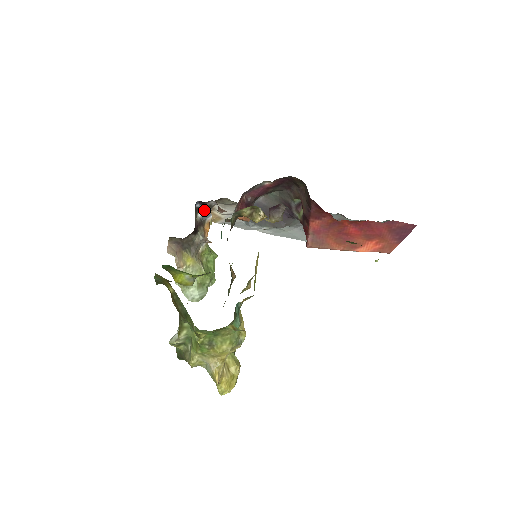
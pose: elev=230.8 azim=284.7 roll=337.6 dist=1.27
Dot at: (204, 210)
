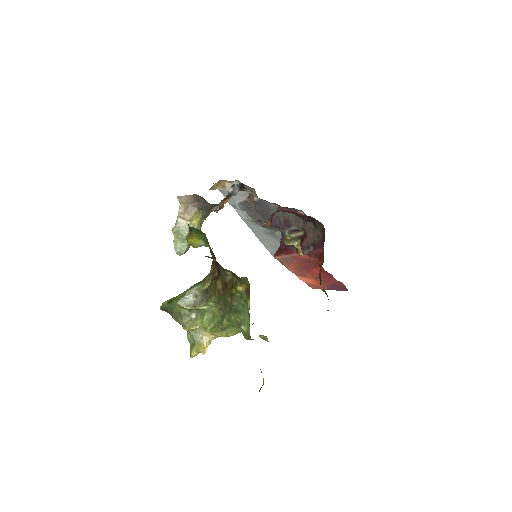
Dot at: (235, 188)
